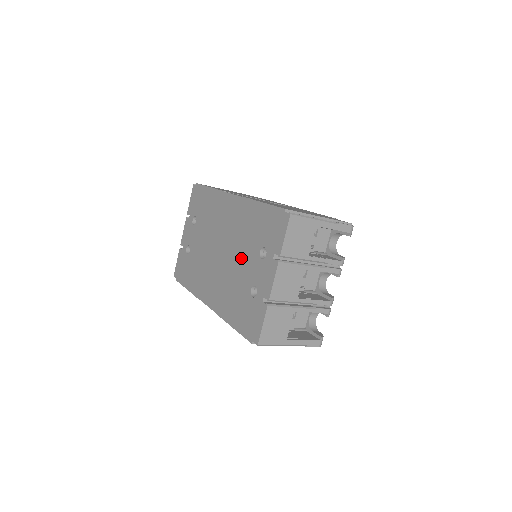
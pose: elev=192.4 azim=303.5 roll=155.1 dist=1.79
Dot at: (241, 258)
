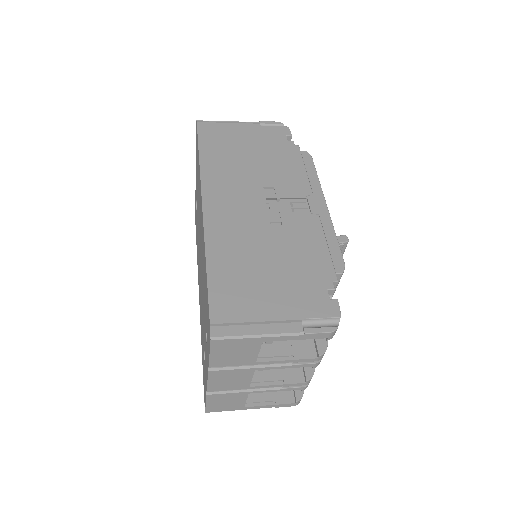
Dot at: (203, 303)
